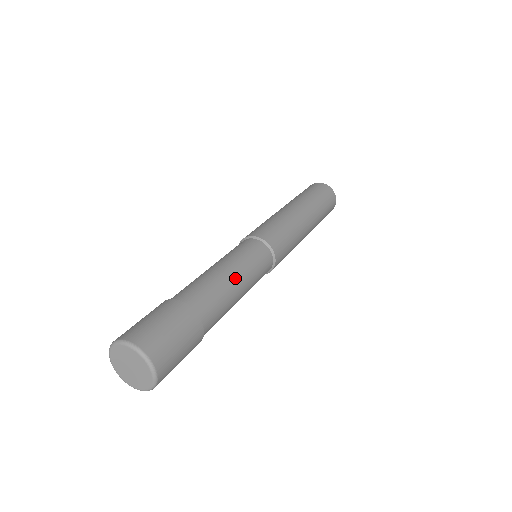
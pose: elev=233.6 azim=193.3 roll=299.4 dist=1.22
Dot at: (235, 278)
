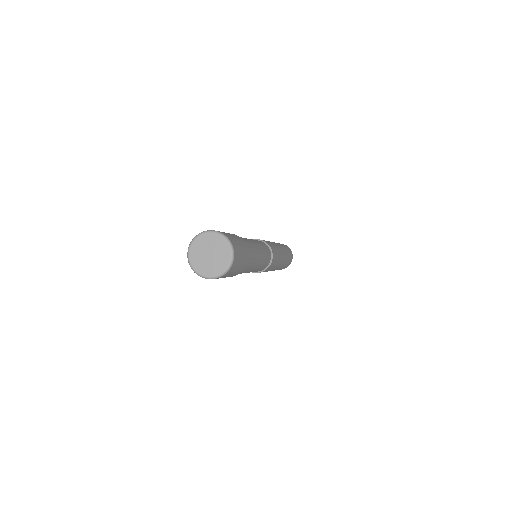
Dot at: (260, 260)
